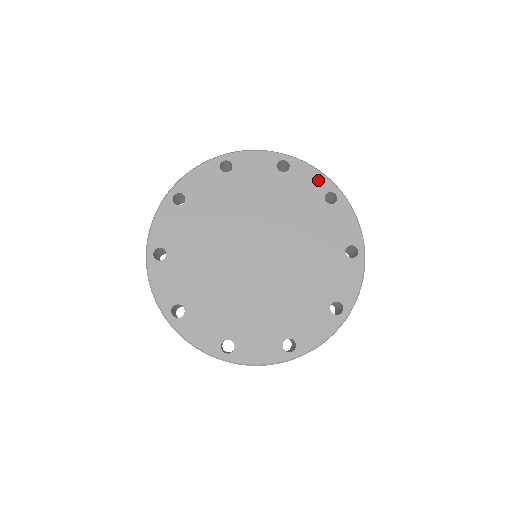
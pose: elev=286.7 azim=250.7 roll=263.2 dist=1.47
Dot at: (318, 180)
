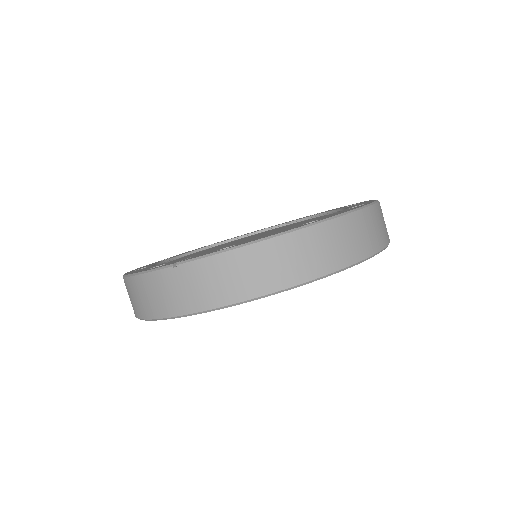
Dot at: occluded
